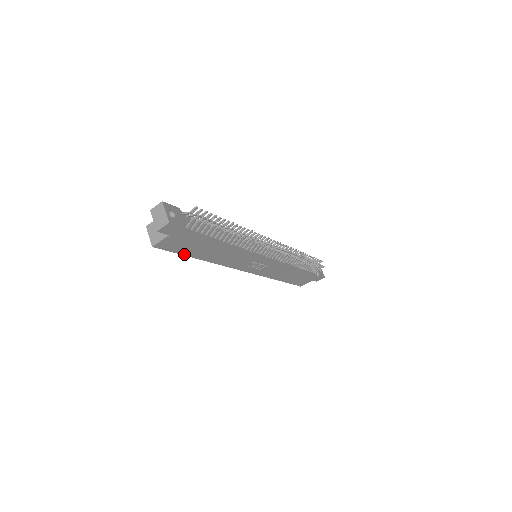
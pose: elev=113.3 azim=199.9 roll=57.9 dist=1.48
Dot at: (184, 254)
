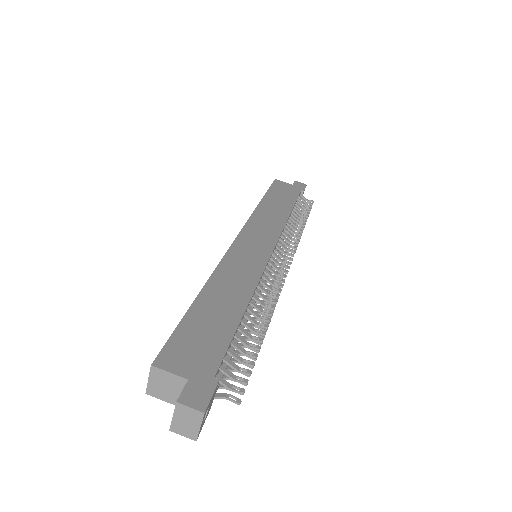
Dot at: occluded
